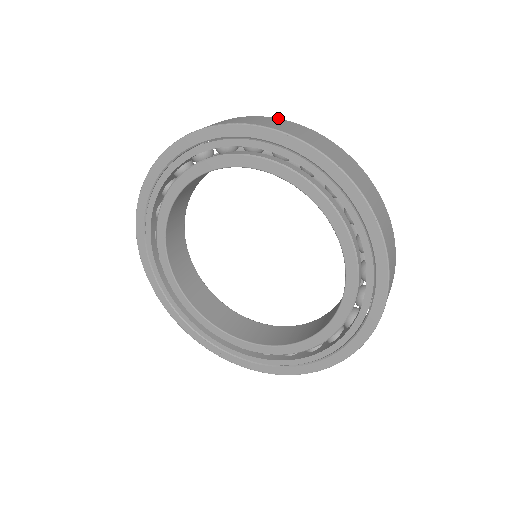
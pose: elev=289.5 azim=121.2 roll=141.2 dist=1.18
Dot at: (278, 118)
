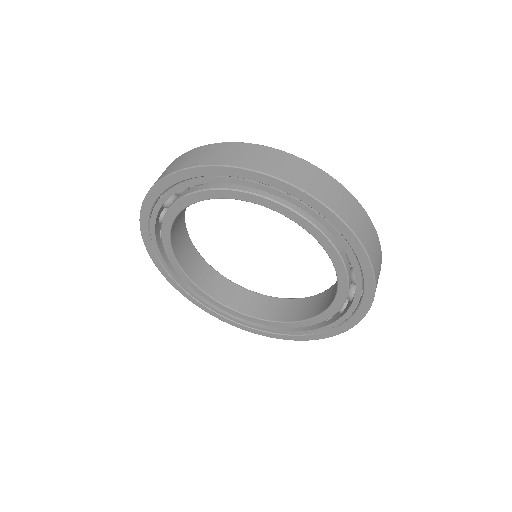
Dot at: (236, 142)
